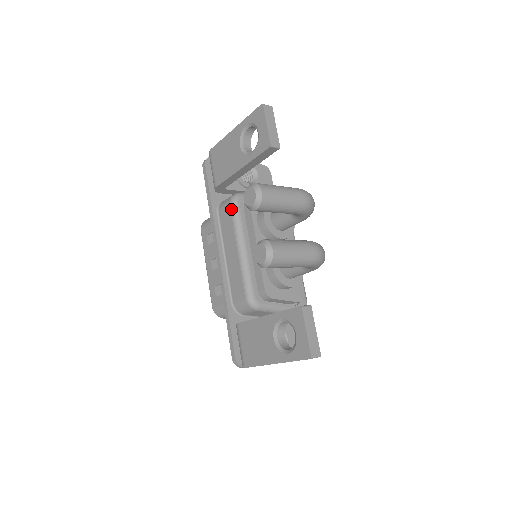
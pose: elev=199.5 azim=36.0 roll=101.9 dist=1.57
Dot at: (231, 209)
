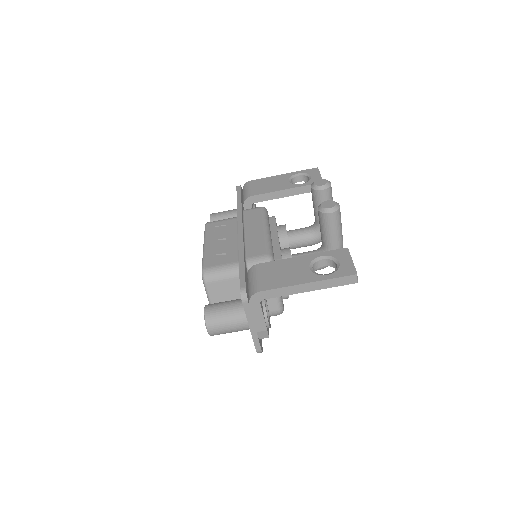
Dot at: (262, 210)
